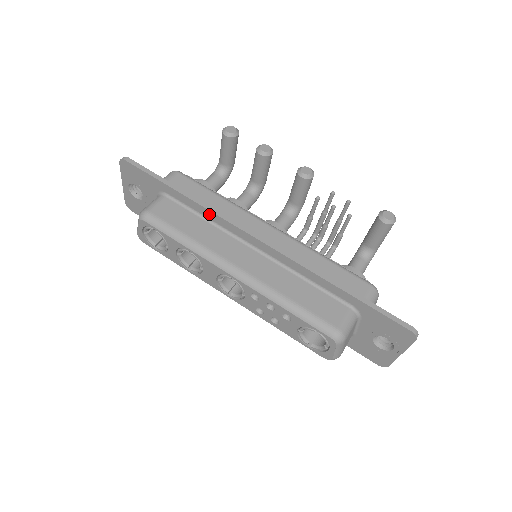
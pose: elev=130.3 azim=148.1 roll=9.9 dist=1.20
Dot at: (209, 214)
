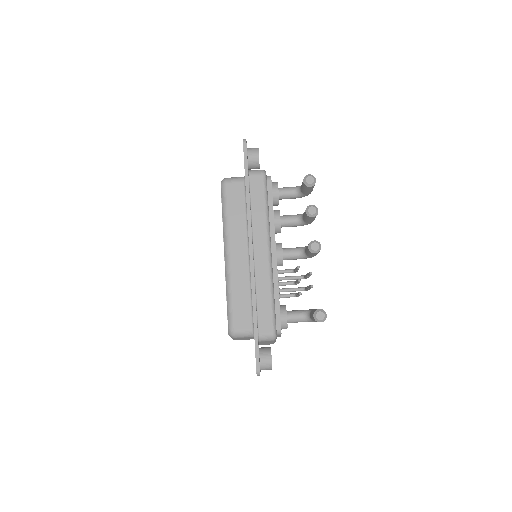
Dot at: (247, 215)
